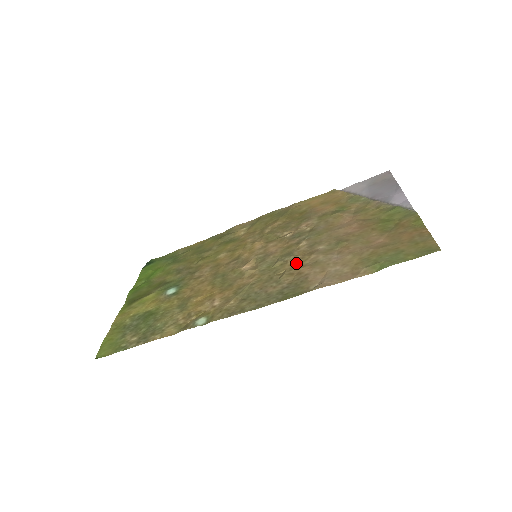
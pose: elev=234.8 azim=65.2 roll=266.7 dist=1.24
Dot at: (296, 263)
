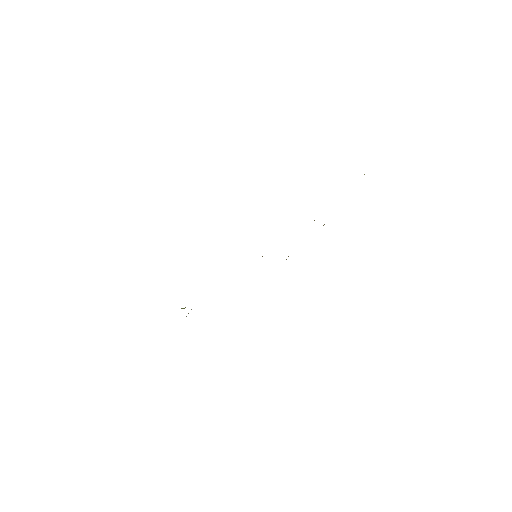
Dot at: occluded
